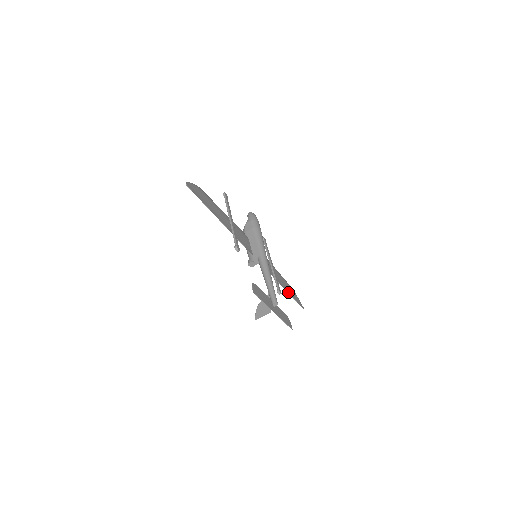
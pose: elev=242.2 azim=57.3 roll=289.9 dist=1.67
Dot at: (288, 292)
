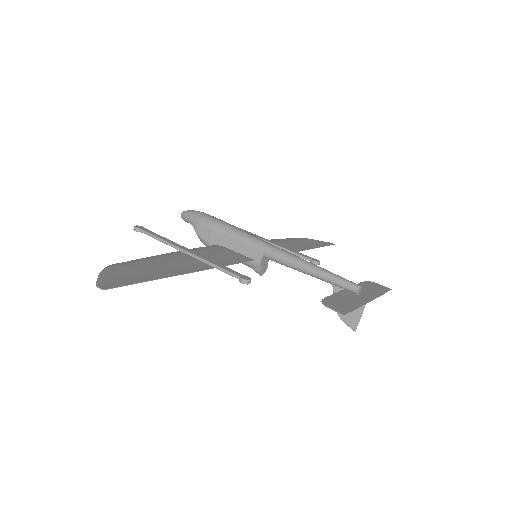
Dot at: (310, 248)
